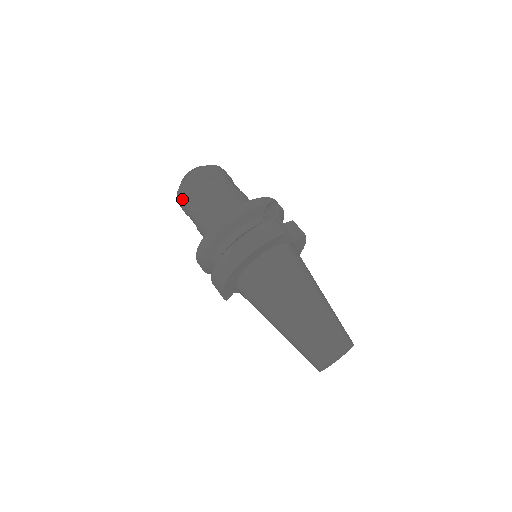
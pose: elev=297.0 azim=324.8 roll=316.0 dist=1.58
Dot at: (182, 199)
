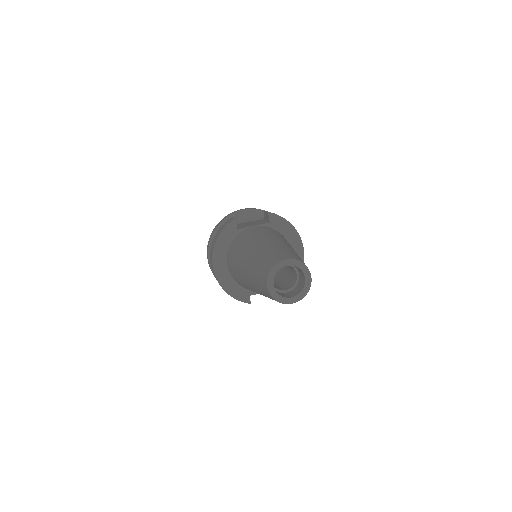
Dot at: occluded
